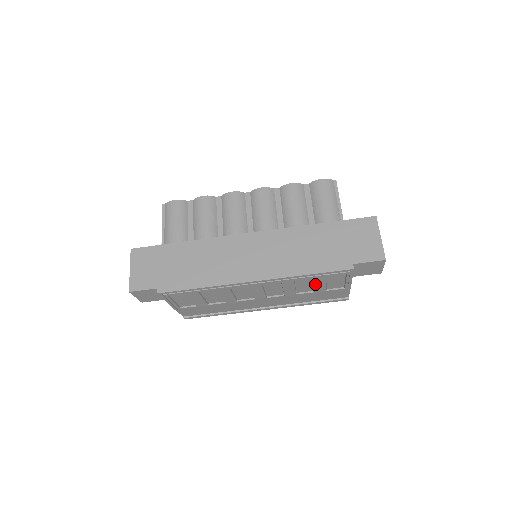
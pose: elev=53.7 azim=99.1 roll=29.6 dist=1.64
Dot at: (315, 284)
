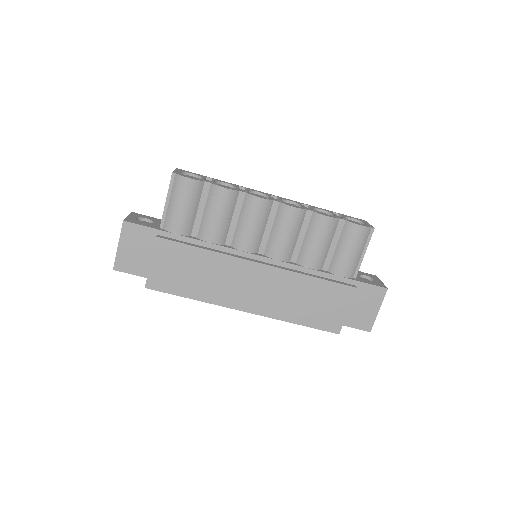
Dot at: occluded
